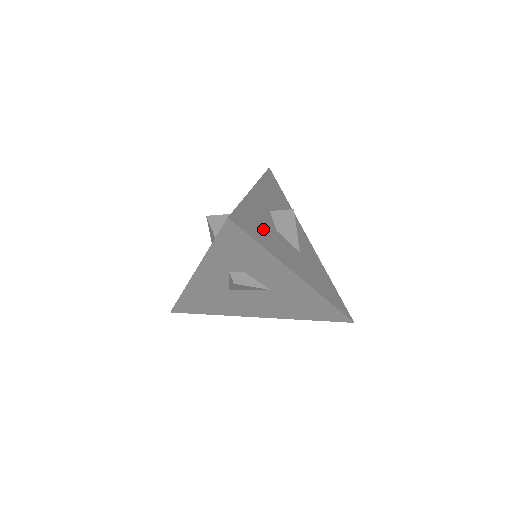
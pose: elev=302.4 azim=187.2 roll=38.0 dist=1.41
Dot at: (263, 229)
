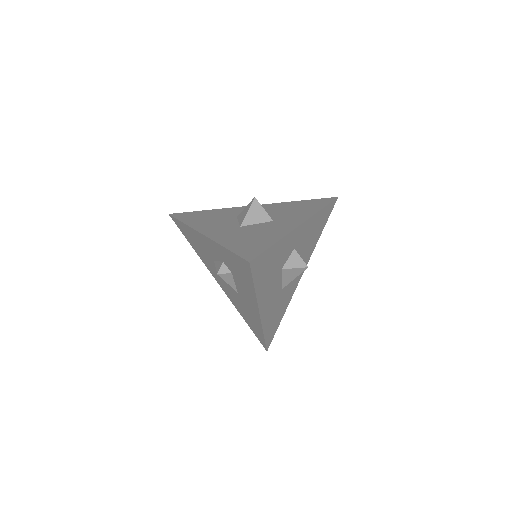
Dot at: (271, 269)
